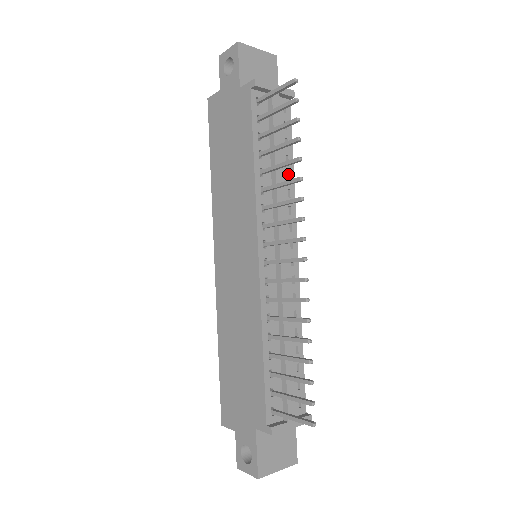
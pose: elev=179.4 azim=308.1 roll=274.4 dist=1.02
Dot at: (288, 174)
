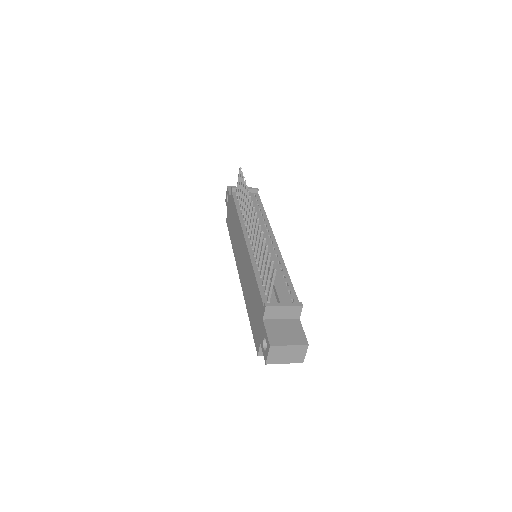
Dot at: (262, 215)
